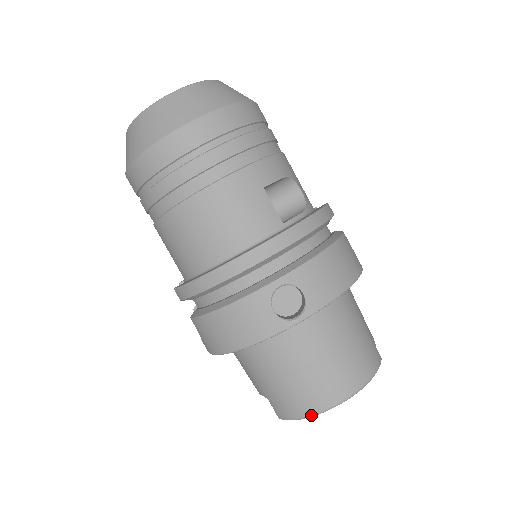
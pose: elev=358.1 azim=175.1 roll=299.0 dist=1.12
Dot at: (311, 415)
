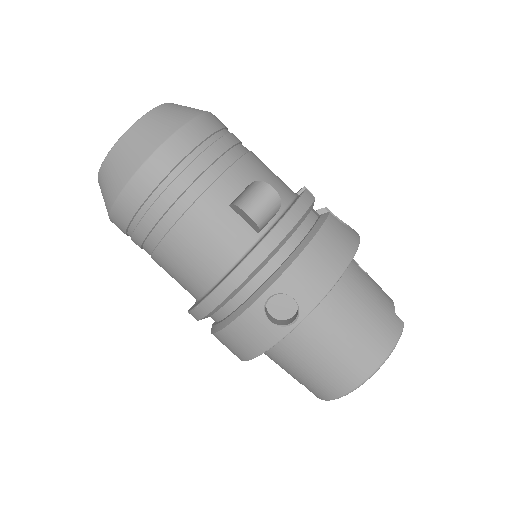
Dot at: (342, 396)
